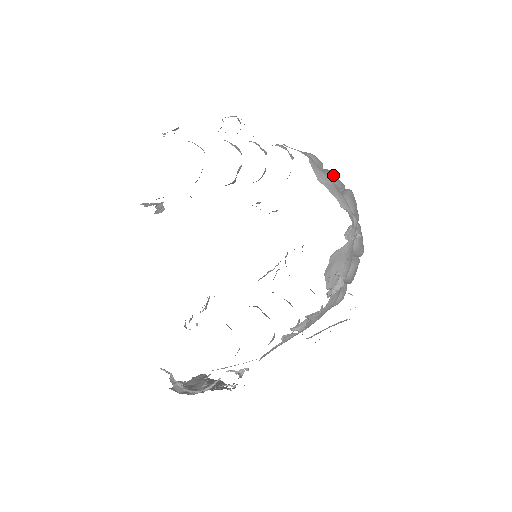
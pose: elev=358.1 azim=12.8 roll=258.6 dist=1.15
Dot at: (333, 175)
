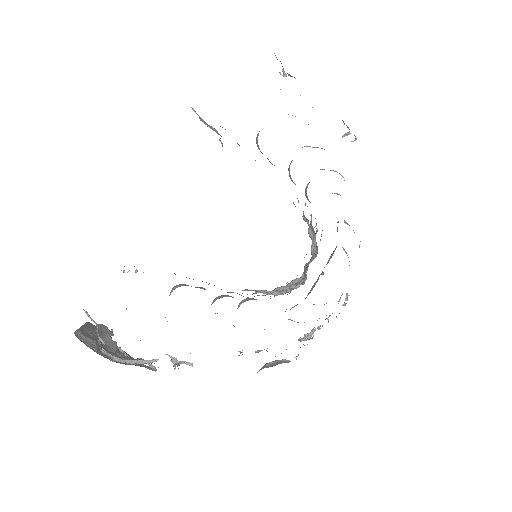
Dot at: occluded
